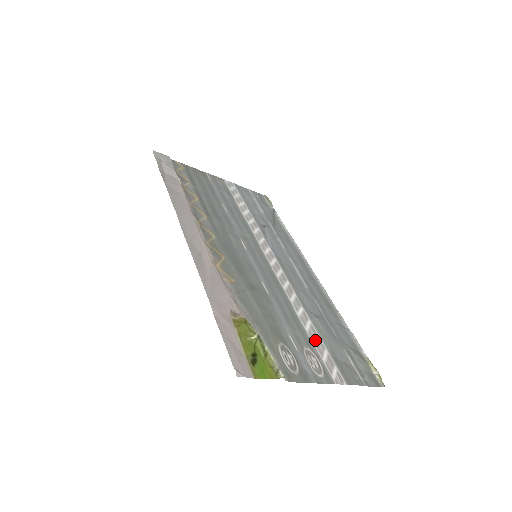
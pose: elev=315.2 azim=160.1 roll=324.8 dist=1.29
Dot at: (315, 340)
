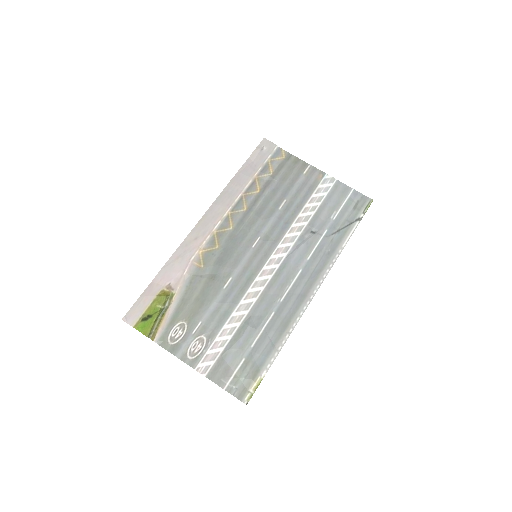
Dot at: (222, 337)
